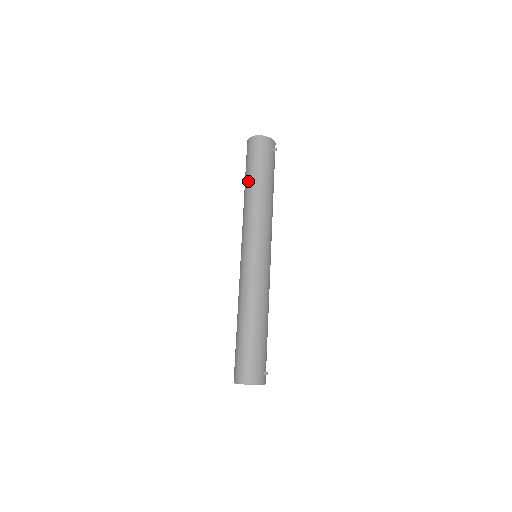
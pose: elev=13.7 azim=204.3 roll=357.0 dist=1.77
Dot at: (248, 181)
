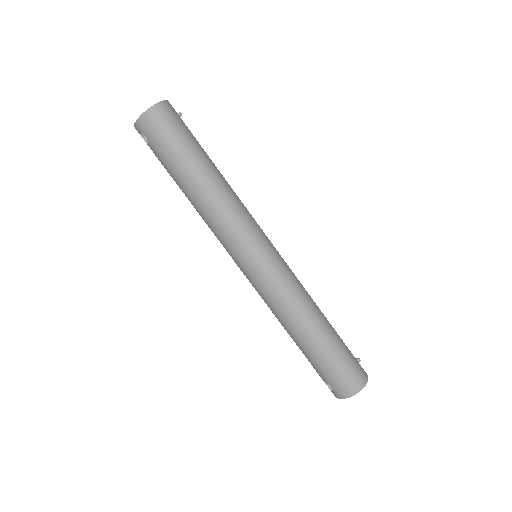
Dot at: (192, 171)
